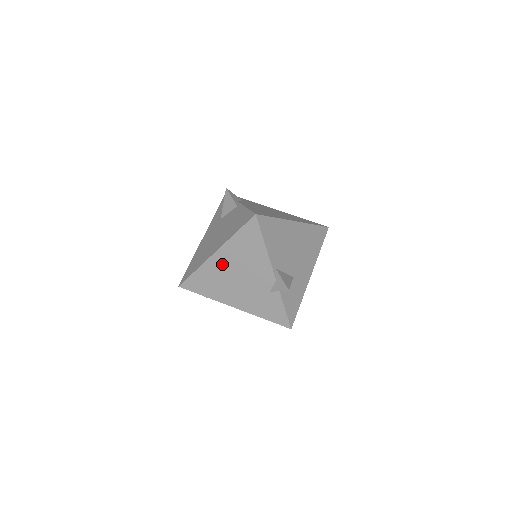
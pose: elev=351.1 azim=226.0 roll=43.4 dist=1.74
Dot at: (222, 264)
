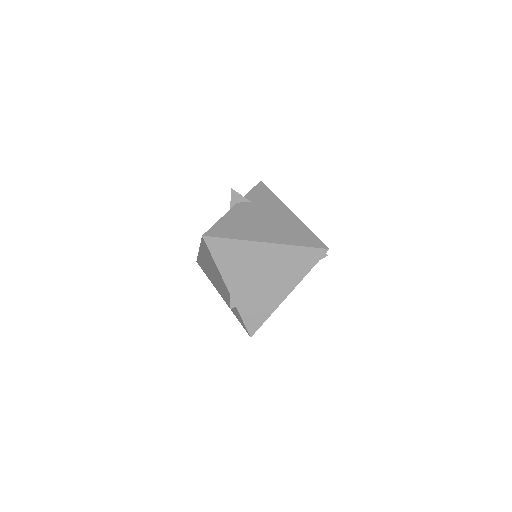
Dot at: (205, 261)
